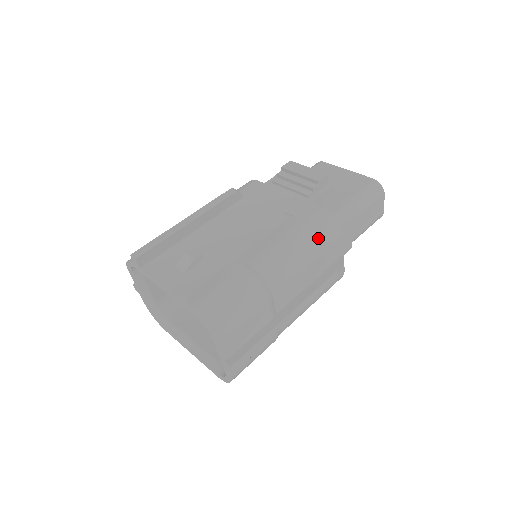
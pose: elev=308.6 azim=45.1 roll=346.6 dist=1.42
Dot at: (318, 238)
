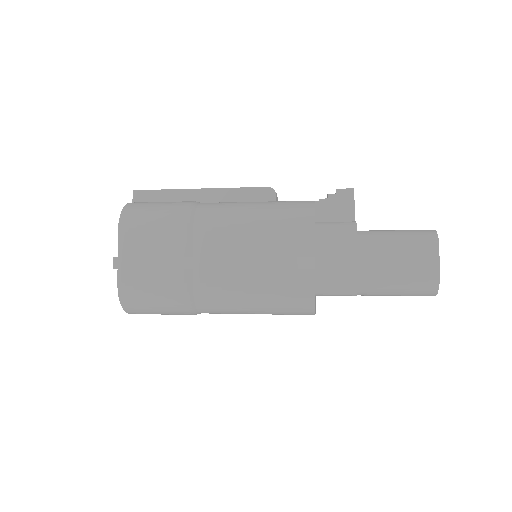
Dot at: (279, 210)
